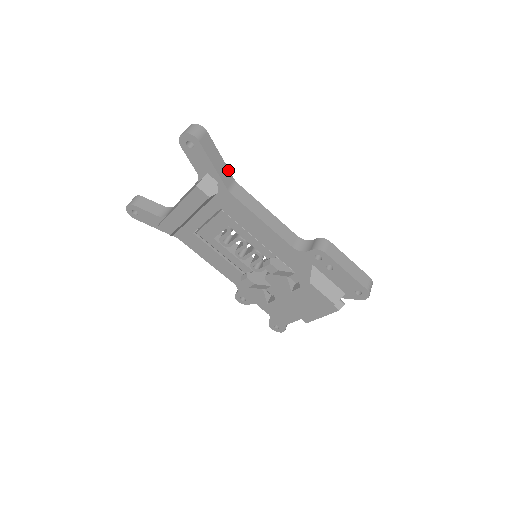
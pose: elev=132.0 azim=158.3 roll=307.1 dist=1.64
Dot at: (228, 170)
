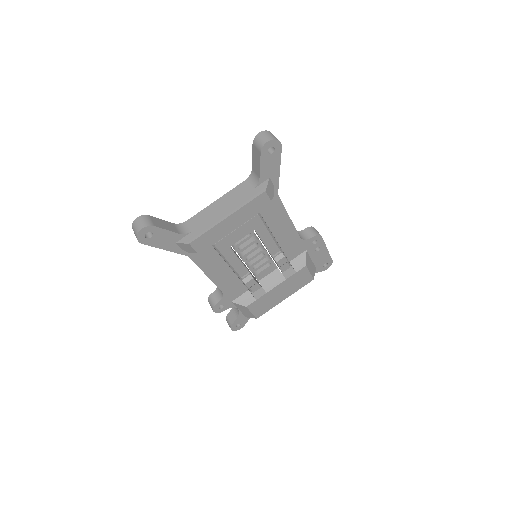
Dot at: occluded
